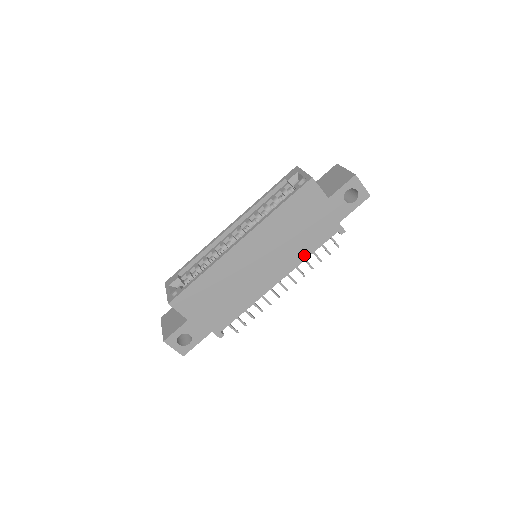
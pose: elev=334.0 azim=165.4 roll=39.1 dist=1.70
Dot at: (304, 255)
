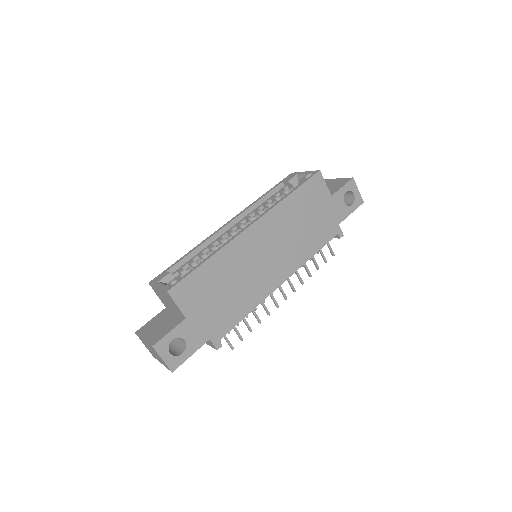
Dot at: (308, 254)
